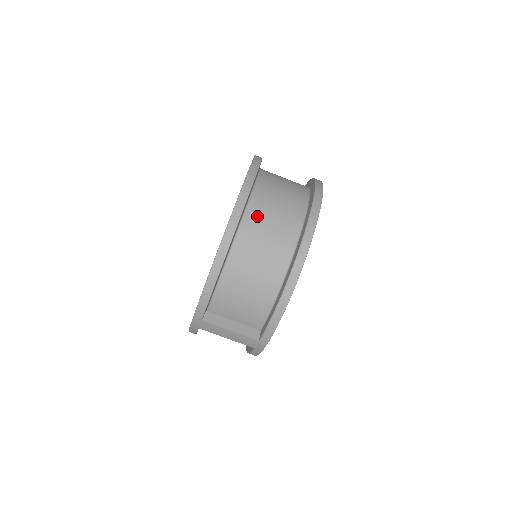
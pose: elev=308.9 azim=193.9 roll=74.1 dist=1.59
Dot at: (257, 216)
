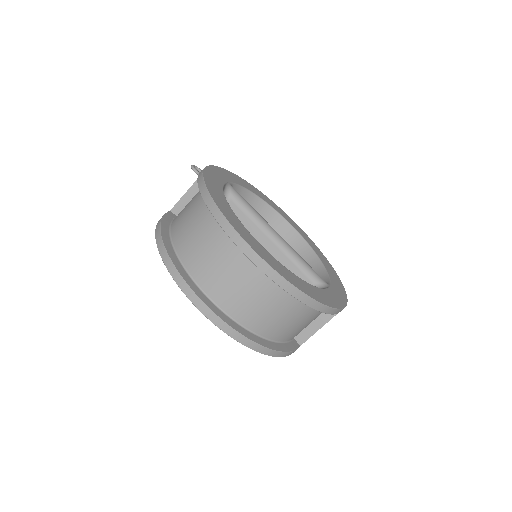
Dot at: (235, 306)
